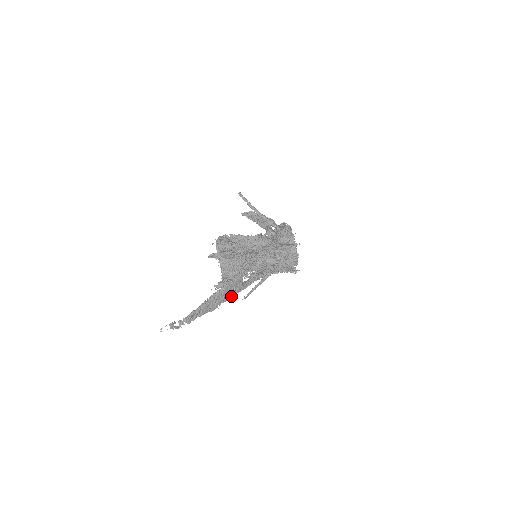
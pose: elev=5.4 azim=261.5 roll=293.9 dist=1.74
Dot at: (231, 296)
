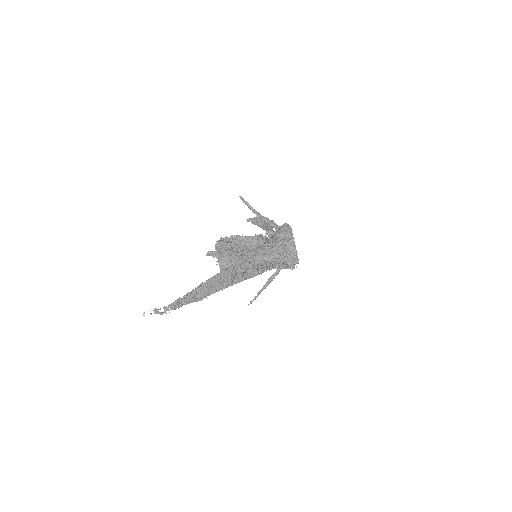
Dot at: (222, 288)
